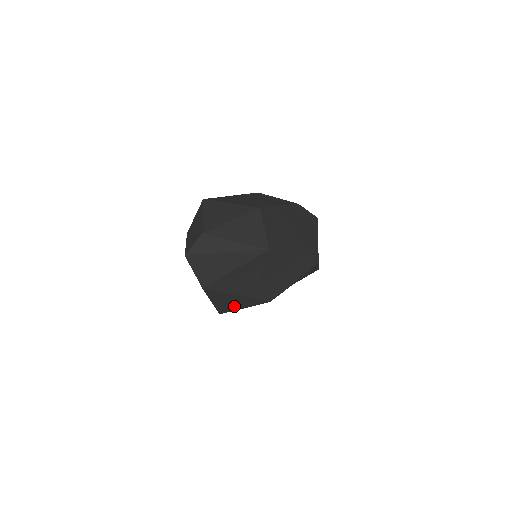
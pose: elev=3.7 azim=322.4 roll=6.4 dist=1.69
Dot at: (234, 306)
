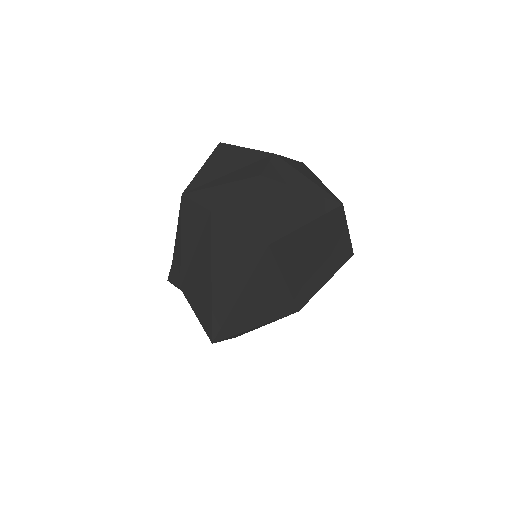
Dot at: (251, 318)
